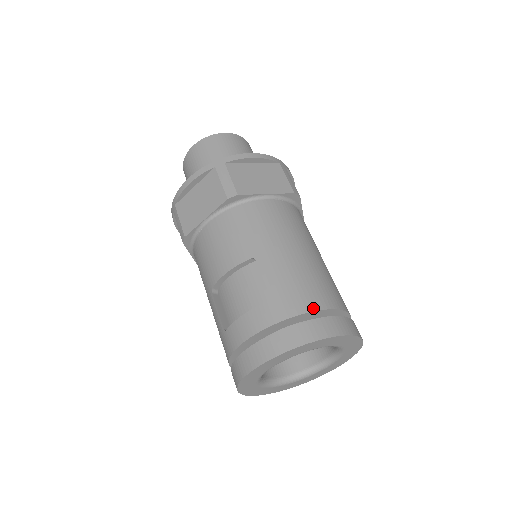
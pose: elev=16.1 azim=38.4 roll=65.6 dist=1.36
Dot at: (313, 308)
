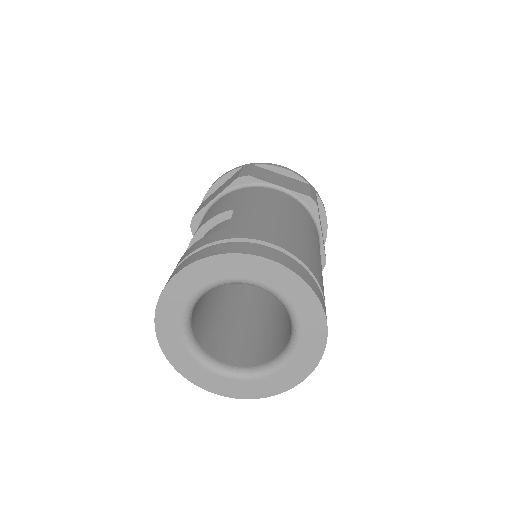
Dot at: (266, 240)
